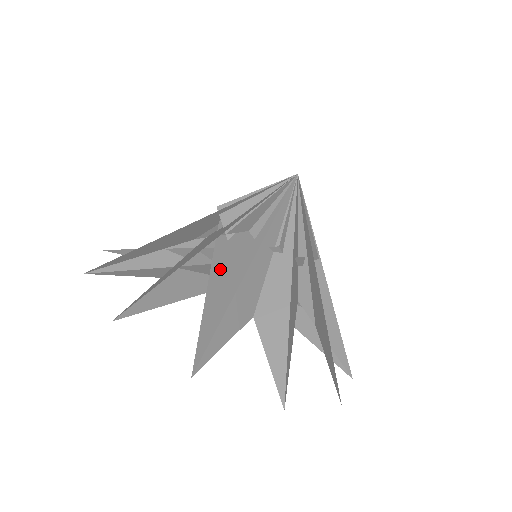
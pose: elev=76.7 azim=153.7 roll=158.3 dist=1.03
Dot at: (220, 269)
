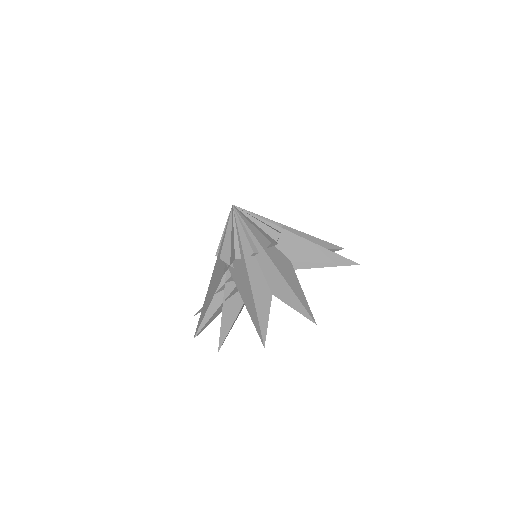
Dot at: (240, 287)
